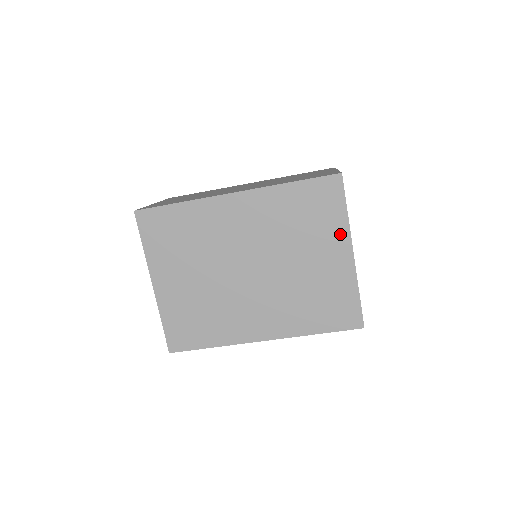
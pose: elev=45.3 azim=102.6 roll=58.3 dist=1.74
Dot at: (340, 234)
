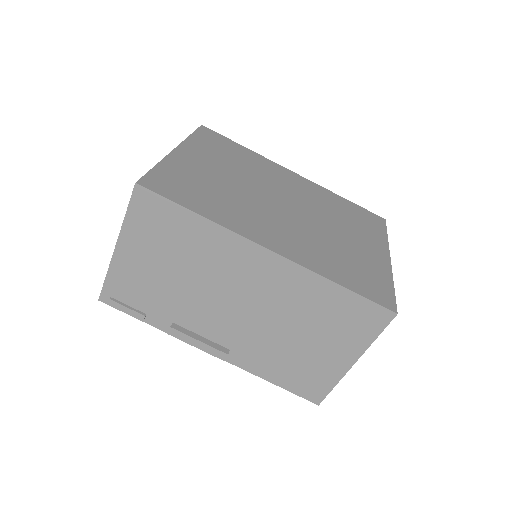
Dot at: (379, 242)
